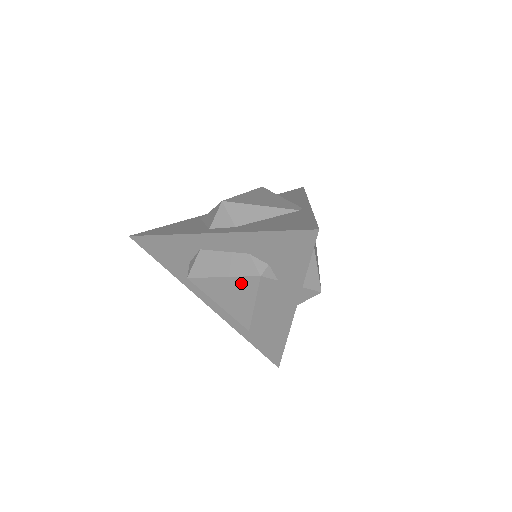
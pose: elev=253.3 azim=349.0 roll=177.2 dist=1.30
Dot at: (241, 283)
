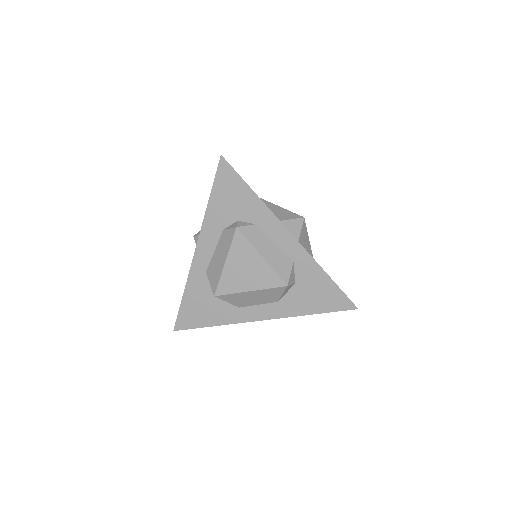
Dot at: (237, 250)
